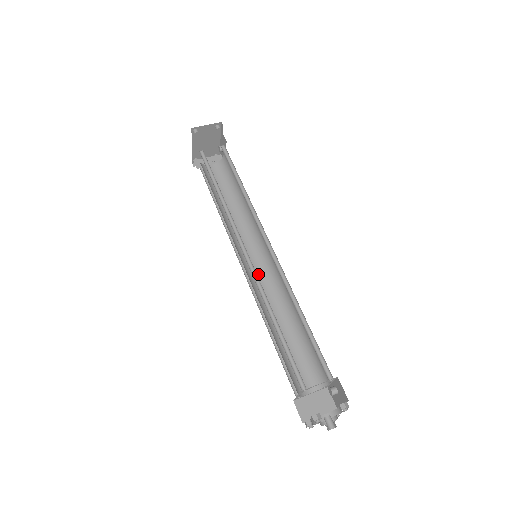
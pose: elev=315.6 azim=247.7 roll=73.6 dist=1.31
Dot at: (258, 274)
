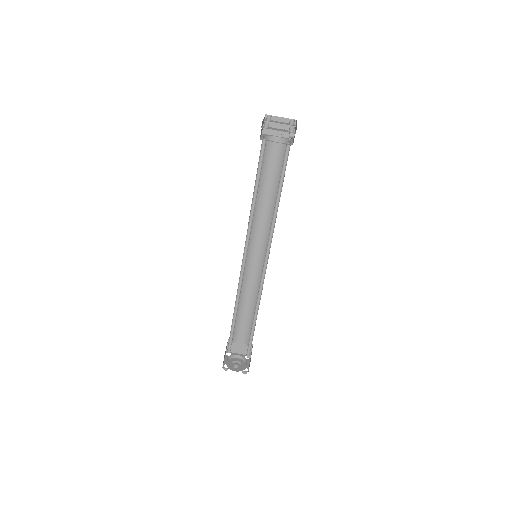
Dot at: (254, 260)
